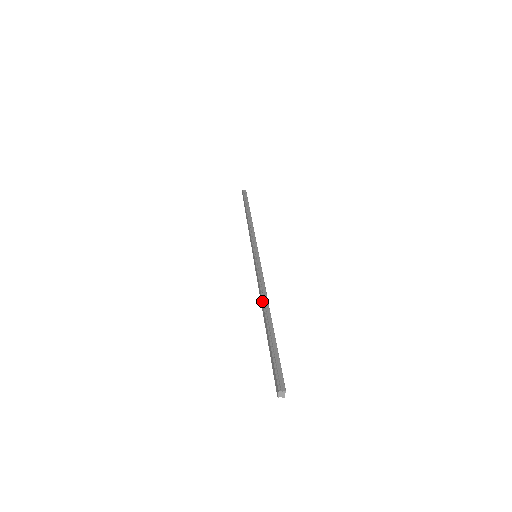
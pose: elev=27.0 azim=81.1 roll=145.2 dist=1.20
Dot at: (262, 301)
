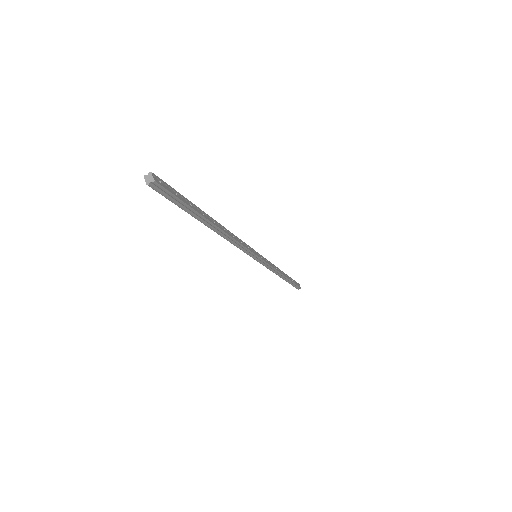
Dot at: occluded
